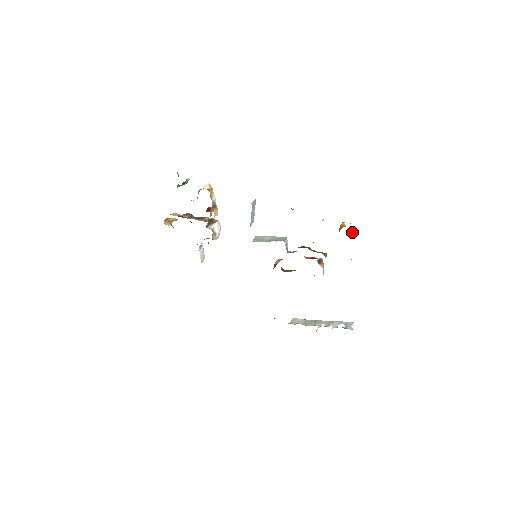
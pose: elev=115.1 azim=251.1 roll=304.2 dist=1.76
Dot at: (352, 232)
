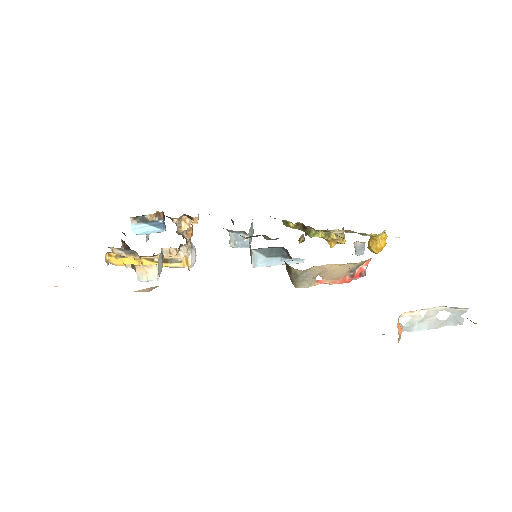
Dot at: (386, 235)
